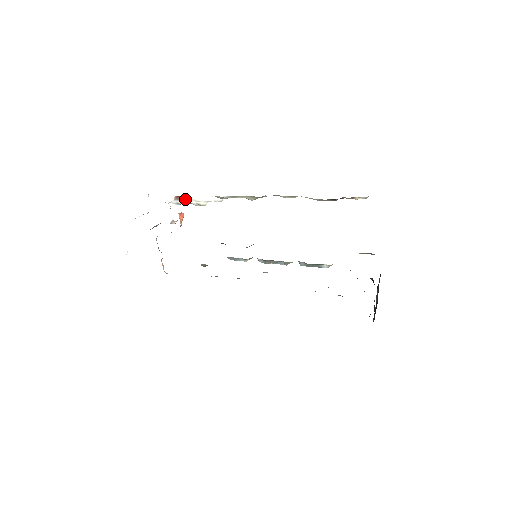
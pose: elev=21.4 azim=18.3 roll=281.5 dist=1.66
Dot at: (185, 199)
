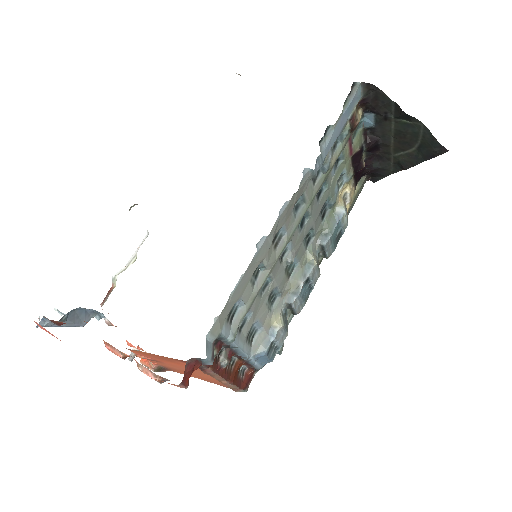
Dot at: occluded
